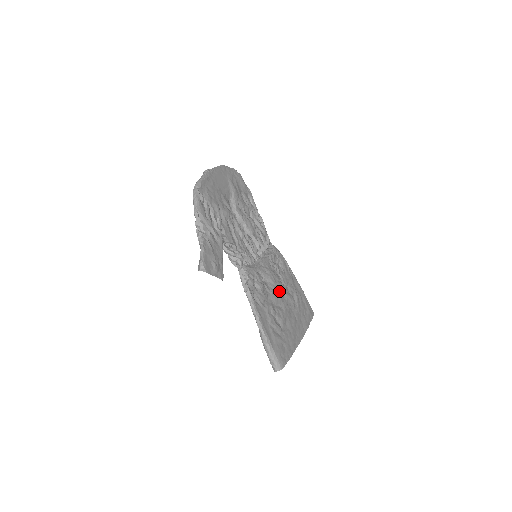
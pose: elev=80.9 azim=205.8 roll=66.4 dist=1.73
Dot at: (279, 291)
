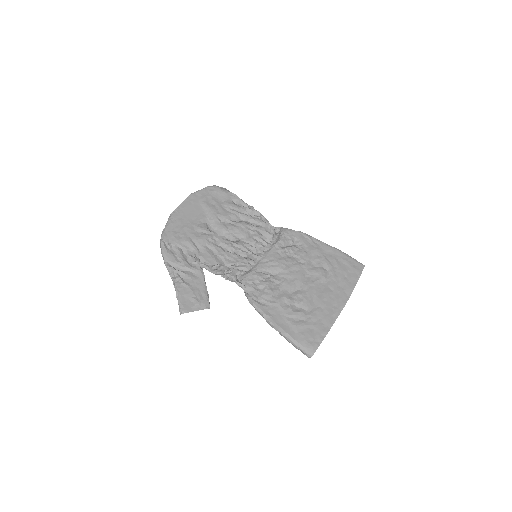
Dot at: (296, 274)
